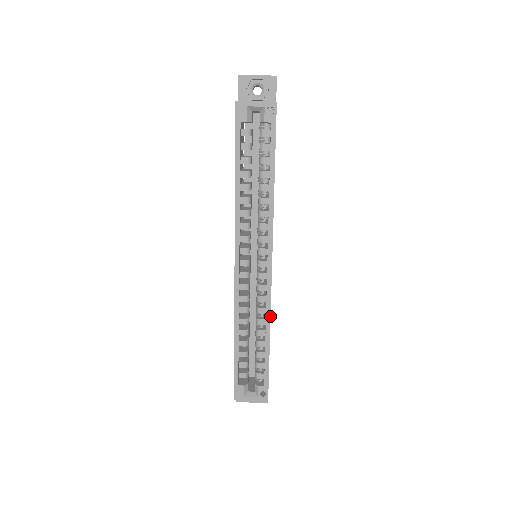
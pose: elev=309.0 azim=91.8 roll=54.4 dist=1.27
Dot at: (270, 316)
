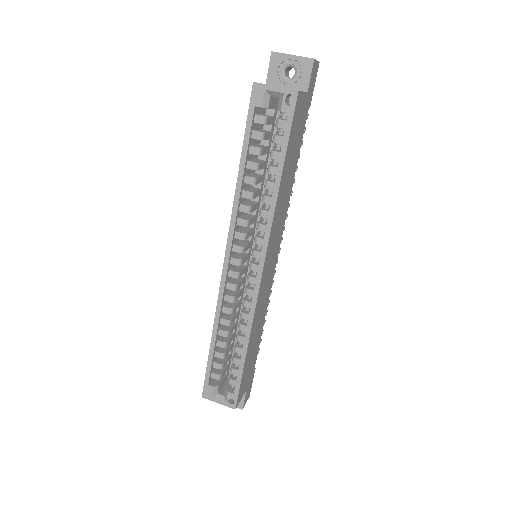
Dot at: (252, 324)
